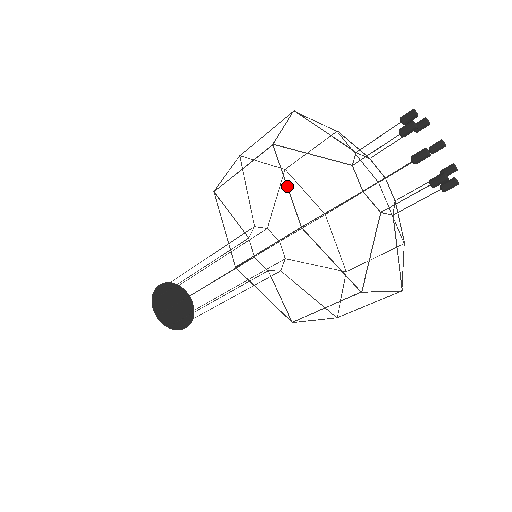
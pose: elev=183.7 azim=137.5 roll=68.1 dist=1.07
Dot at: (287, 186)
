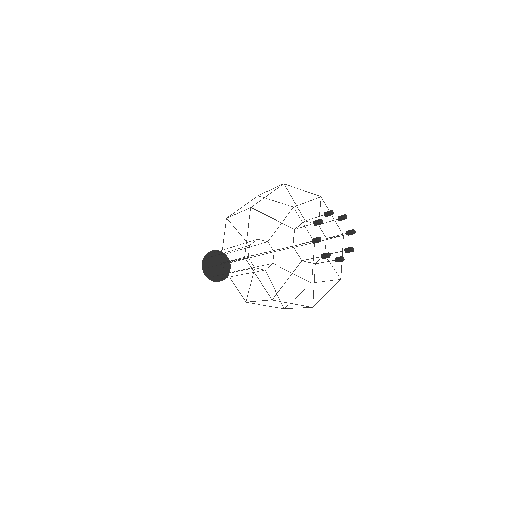
Dot at: (259, 280)
